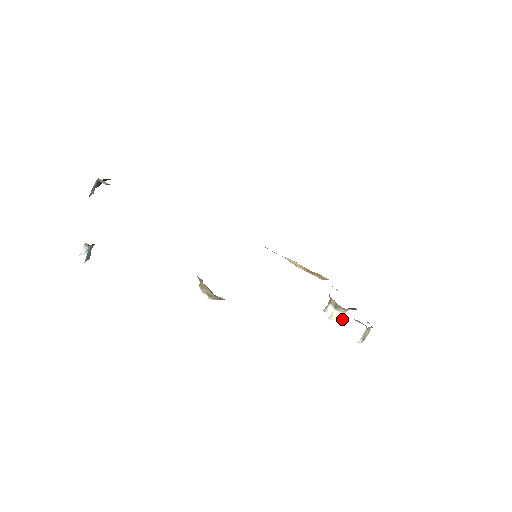
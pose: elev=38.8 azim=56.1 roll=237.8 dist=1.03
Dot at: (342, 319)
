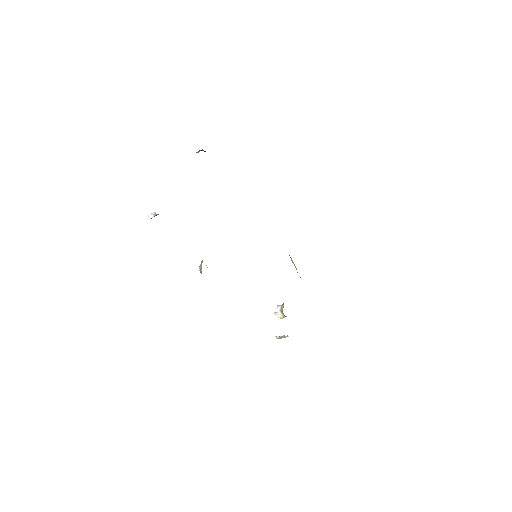
Dot at: (282, 318)
